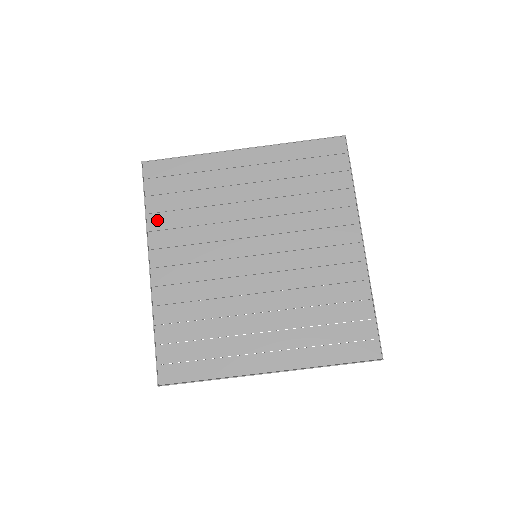
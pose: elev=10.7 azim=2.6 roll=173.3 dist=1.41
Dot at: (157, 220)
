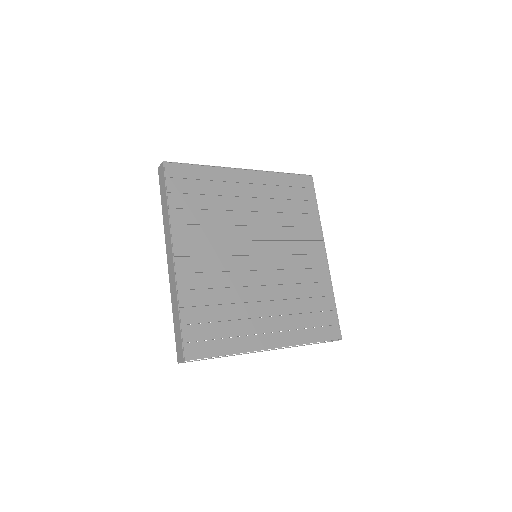
Dot at: (179, 215)
